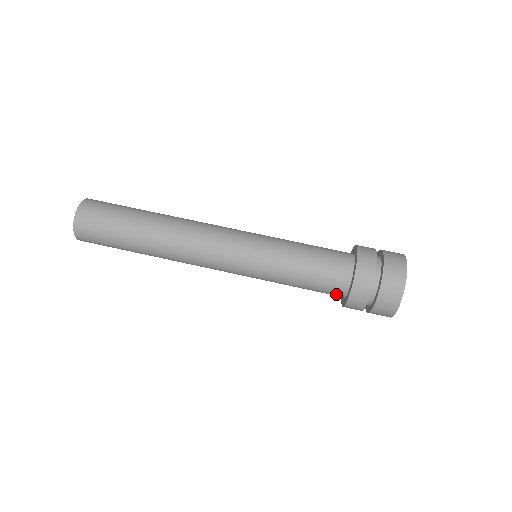
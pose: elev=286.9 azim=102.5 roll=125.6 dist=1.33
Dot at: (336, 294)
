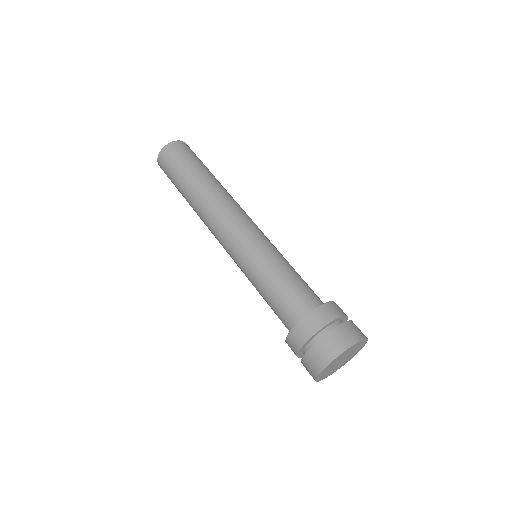
Dot at: (290, 321)
